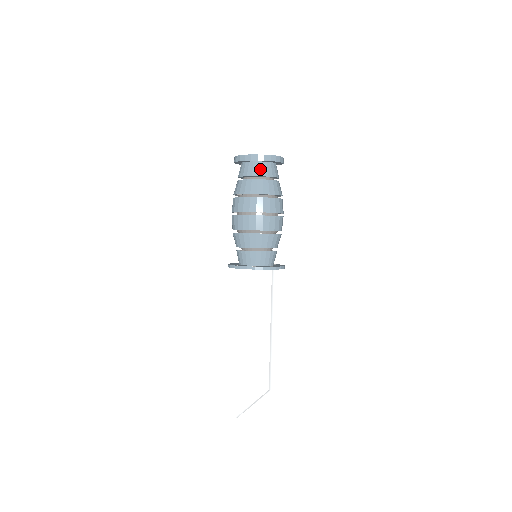
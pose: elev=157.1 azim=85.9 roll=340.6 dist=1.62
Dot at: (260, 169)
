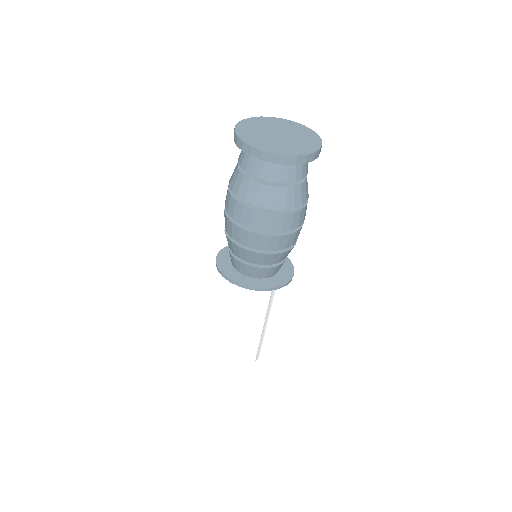
Dot at: (275, 170)
